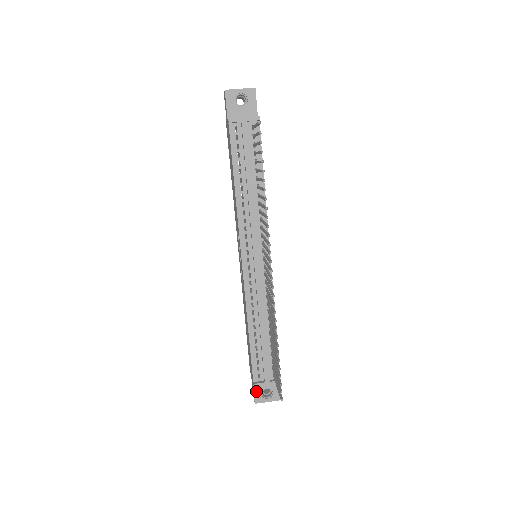
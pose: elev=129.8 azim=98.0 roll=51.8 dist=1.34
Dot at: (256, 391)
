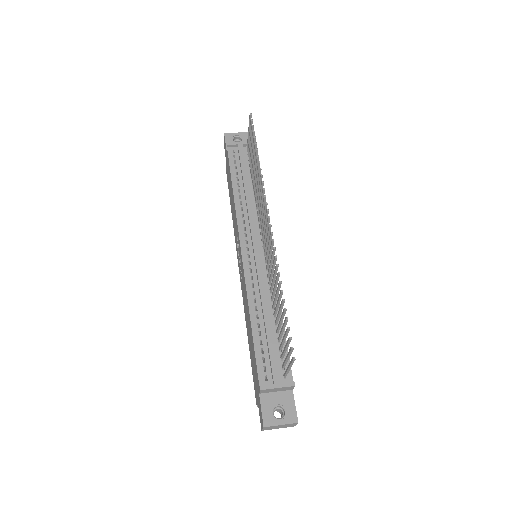
Dot at: (264, 408)
